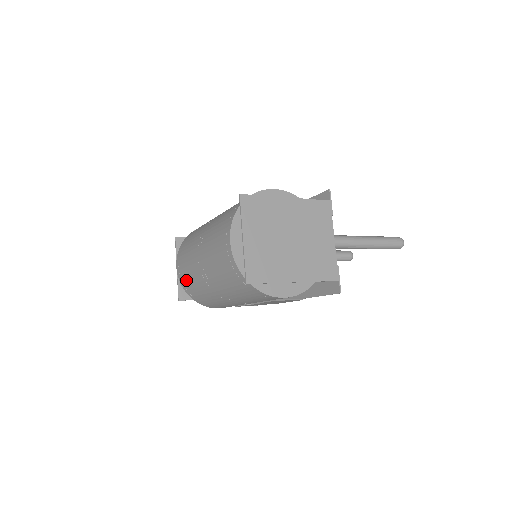
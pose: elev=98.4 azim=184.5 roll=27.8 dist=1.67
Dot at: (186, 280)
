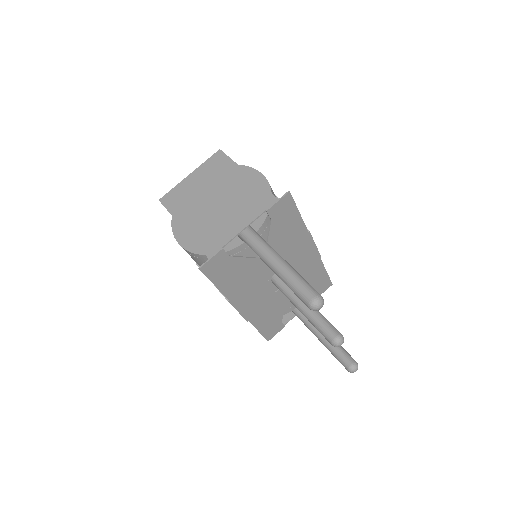
Dot at: occluded
